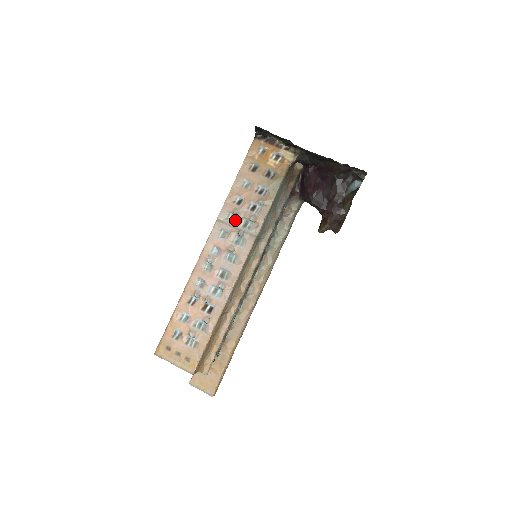
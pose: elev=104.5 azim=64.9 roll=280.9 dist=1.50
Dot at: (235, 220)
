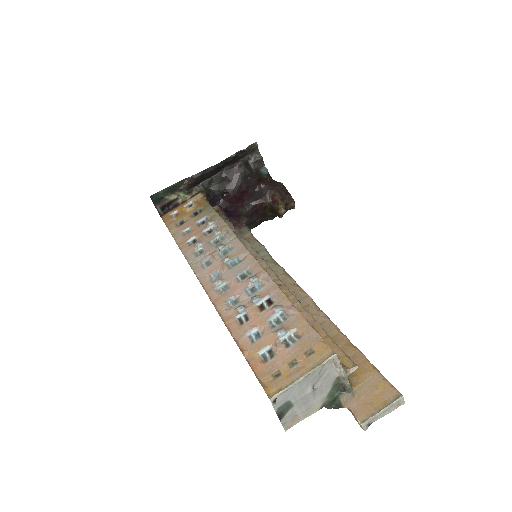
Dot at: (205, 248)
